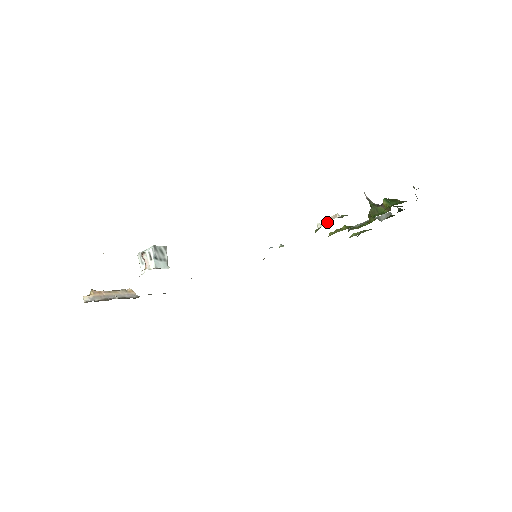
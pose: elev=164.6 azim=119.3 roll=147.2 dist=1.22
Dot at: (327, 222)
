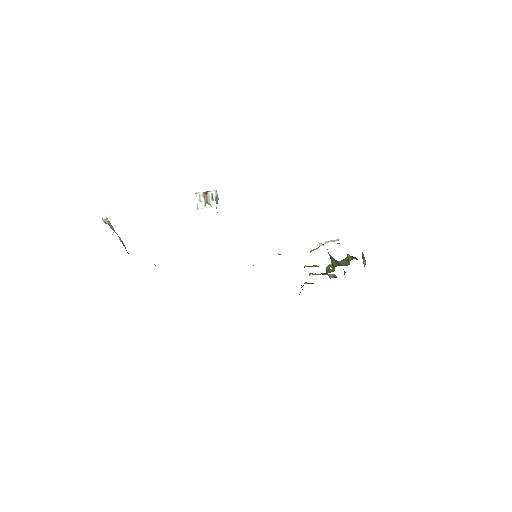
Dot at: occluded
